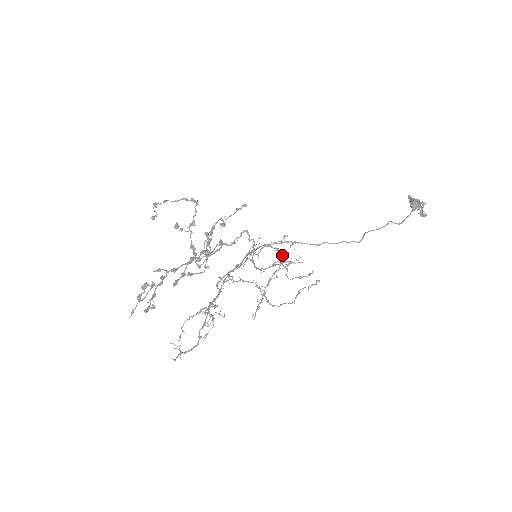
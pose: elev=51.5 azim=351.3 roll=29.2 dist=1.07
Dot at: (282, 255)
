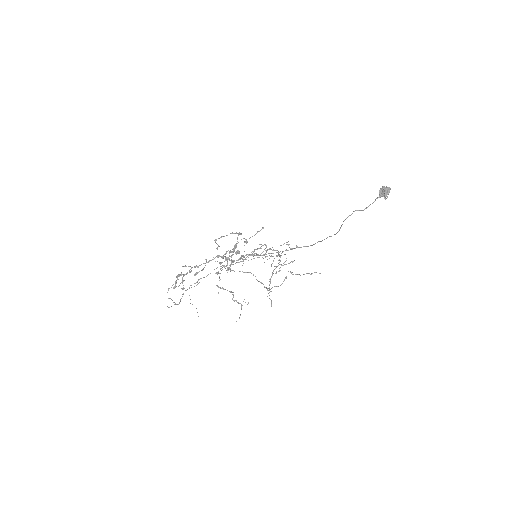
Dot at: (279, 254)
